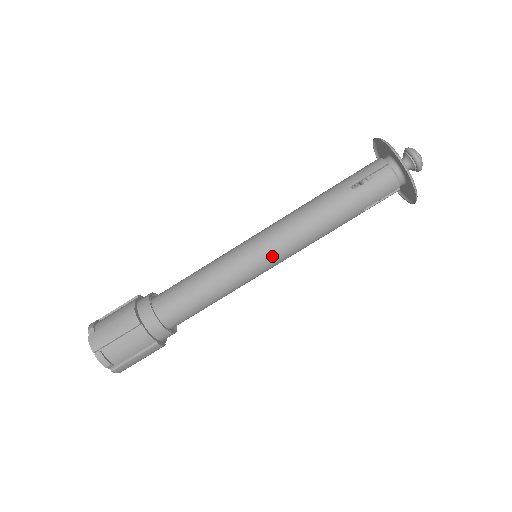
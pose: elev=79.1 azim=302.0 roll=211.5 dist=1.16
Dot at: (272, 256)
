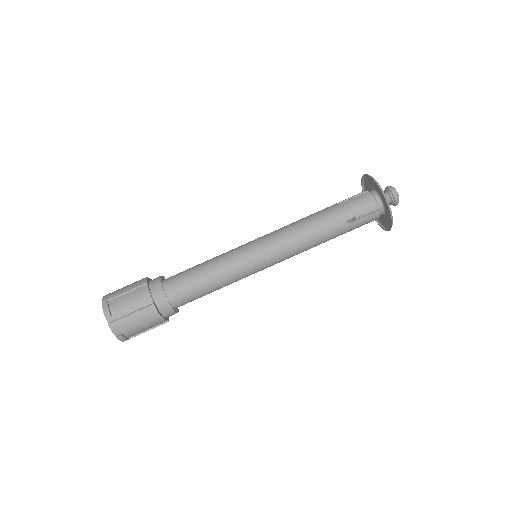
Dot at: (273, 264)
